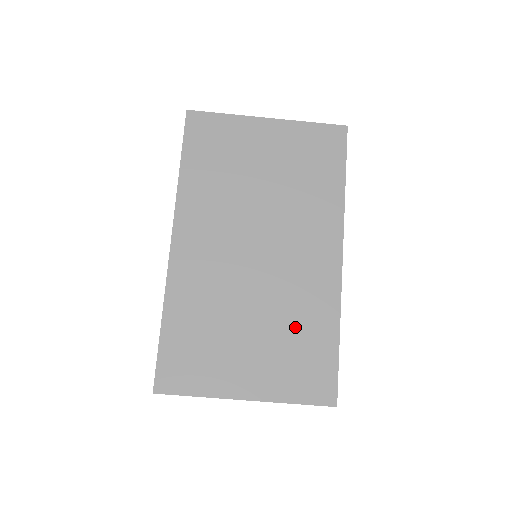
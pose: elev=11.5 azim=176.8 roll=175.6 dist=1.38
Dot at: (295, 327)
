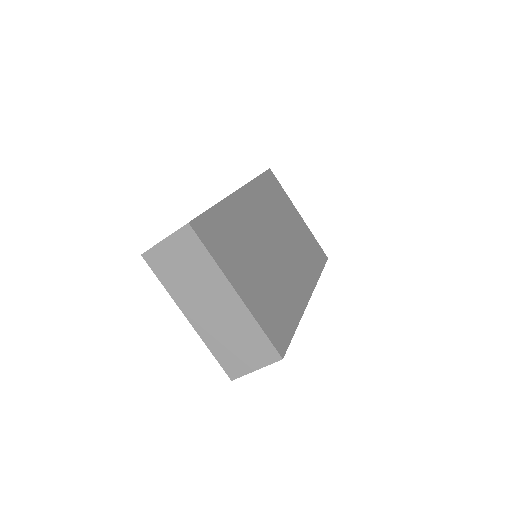
Dot at: (278, 295)
